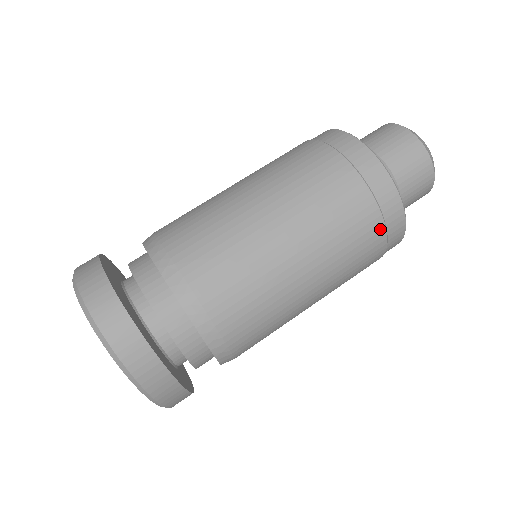
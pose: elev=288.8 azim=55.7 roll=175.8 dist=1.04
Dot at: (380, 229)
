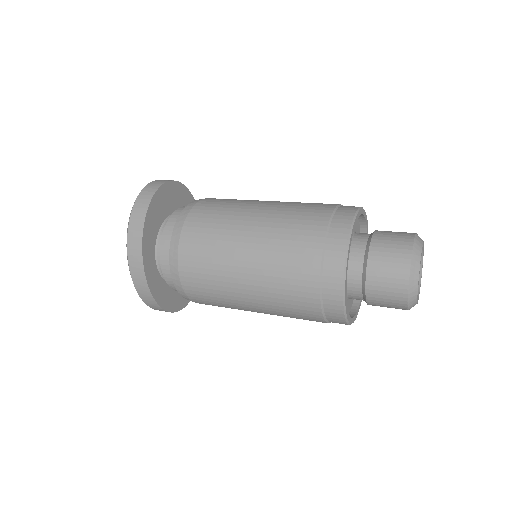
Dot at: (318, 247)
